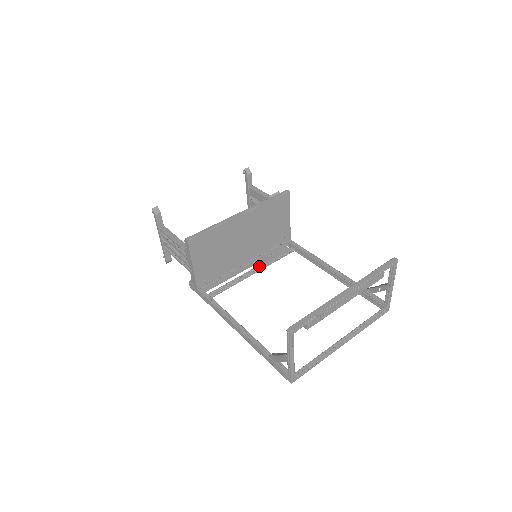
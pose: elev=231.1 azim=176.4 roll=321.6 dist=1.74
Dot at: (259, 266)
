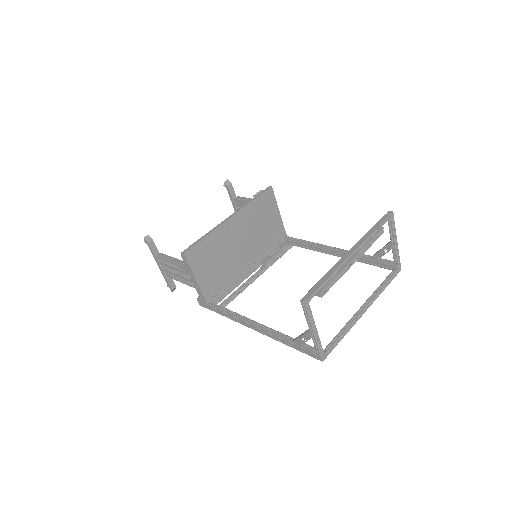
Dot at: (262, 267)
